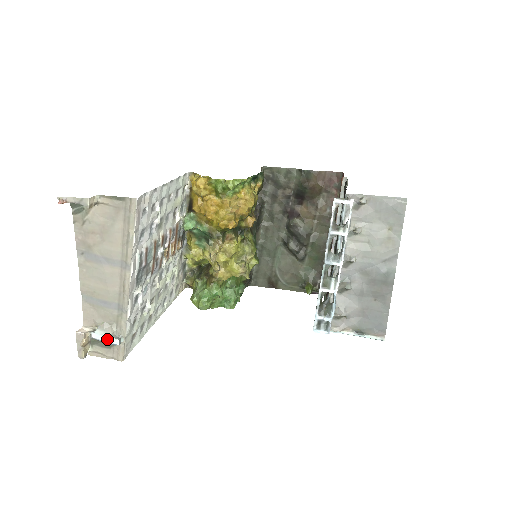
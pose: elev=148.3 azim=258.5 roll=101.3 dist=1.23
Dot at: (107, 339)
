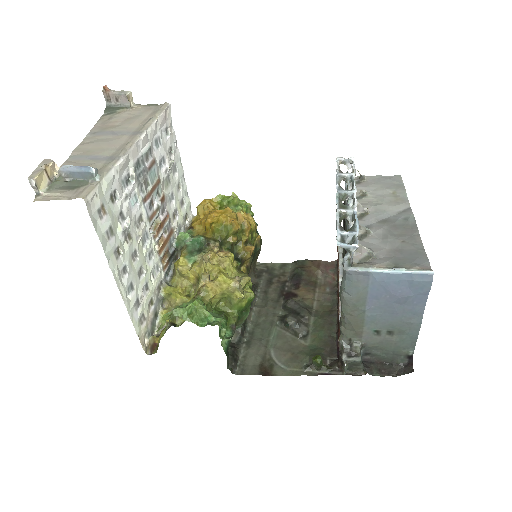
Dot at: (82, 166)
